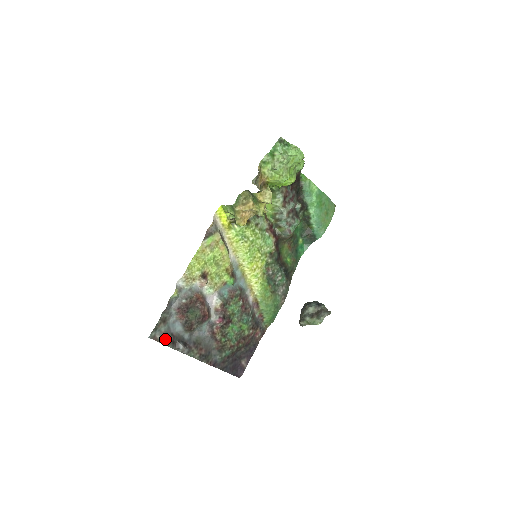
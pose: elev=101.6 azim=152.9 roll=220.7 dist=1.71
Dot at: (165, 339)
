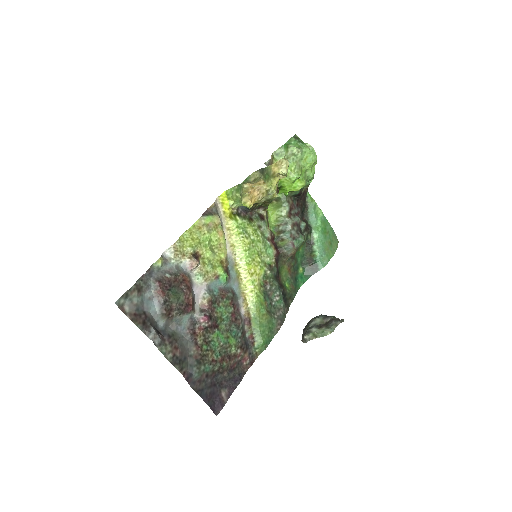
Dot at: (135, 314)
